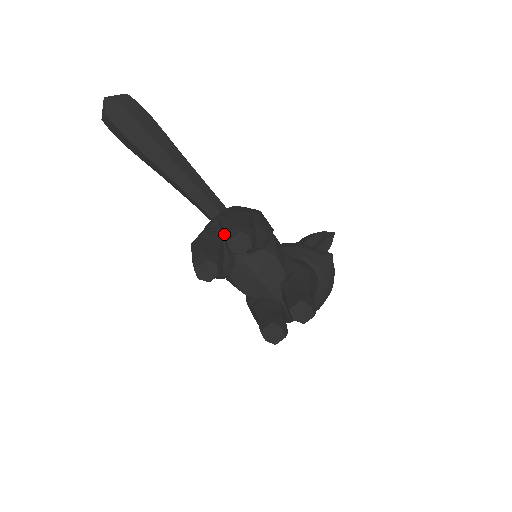
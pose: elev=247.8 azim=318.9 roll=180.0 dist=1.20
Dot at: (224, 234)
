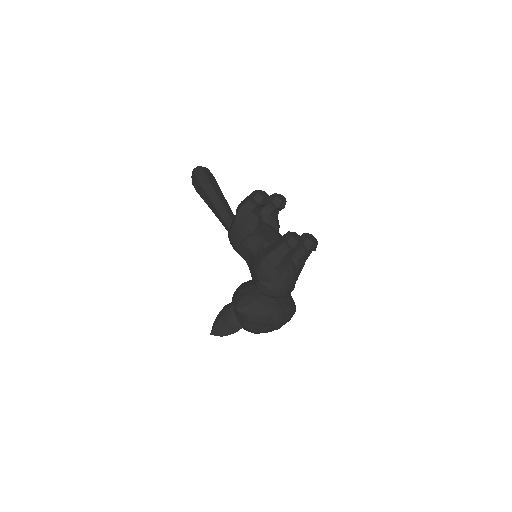
Dot at: (270, 195)
